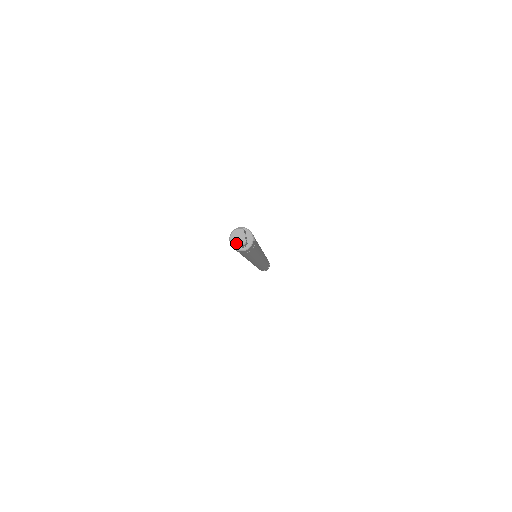
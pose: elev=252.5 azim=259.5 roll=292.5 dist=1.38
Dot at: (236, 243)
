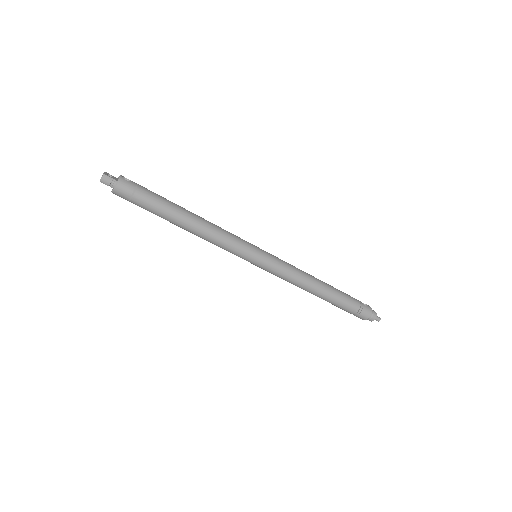
Dot at: (100, 180)
